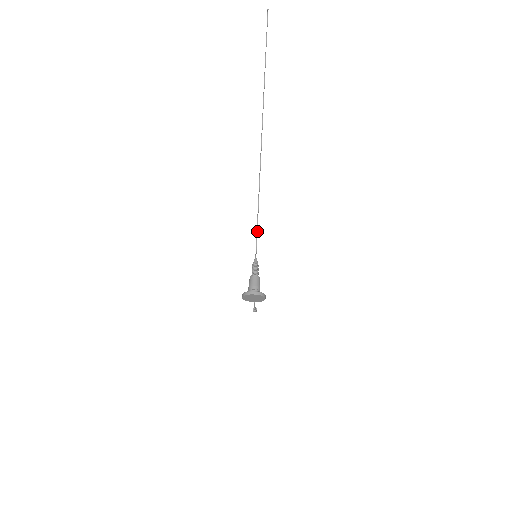
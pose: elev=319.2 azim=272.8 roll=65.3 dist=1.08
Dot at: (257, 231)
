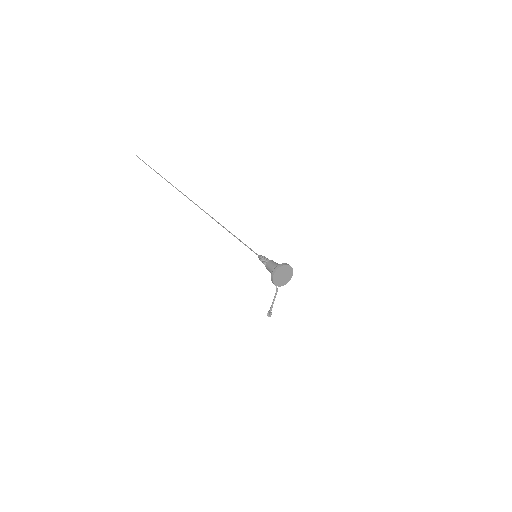
Dot at: occluded
